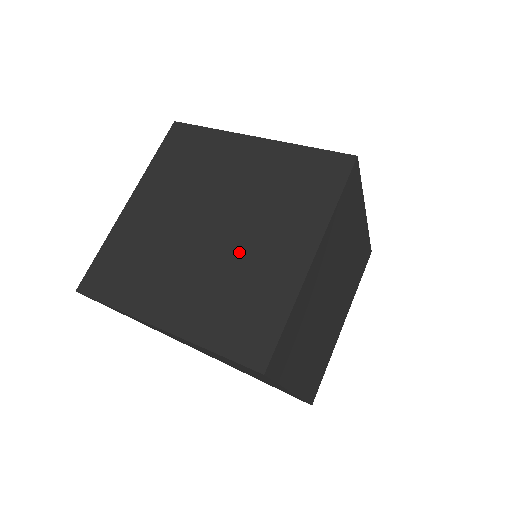
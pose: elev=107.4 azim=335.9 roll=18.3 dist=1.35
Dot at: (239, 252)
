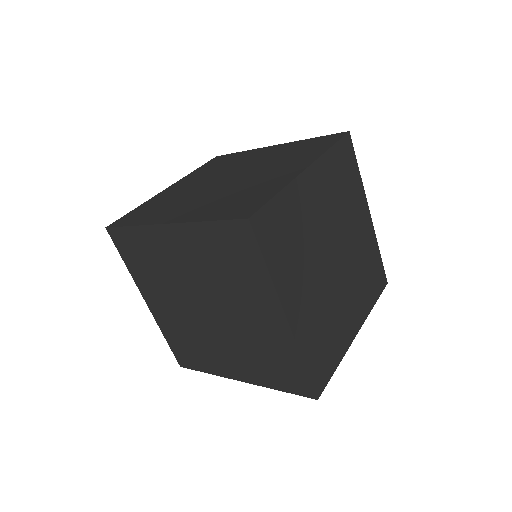
Dot at: (239, 325)
